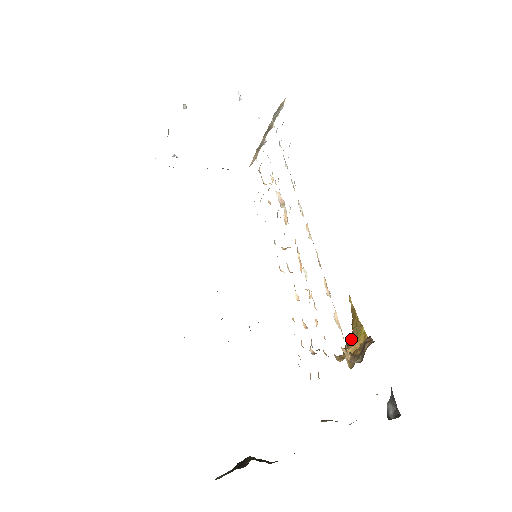
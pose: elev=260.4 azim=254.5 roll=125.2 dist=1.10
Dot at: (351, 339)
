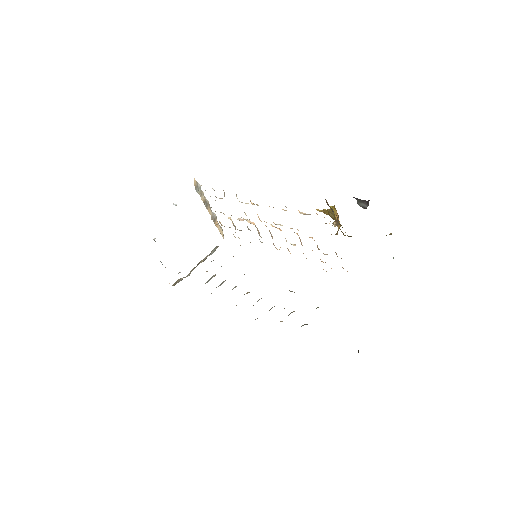
Dot at: occluded
